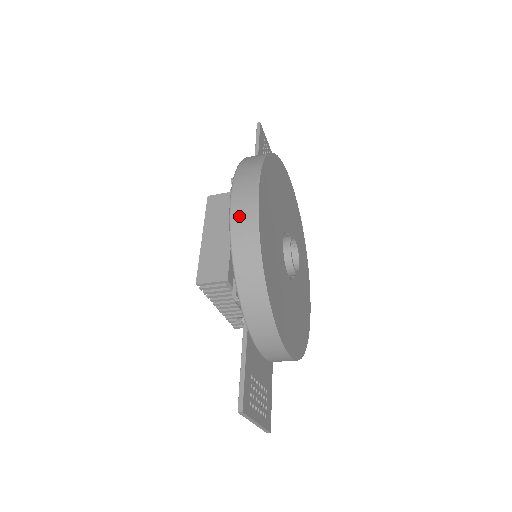
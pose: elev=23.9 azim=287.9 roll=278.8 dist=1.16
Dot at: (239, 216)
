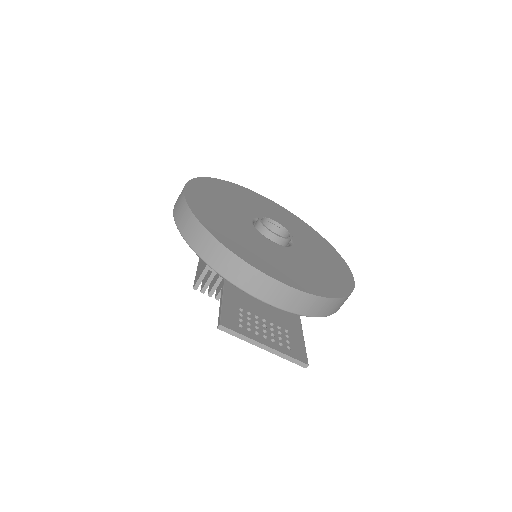
Dot at: (176, 208)
